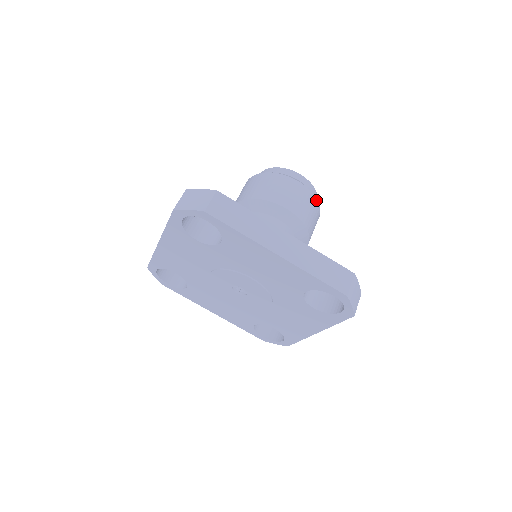
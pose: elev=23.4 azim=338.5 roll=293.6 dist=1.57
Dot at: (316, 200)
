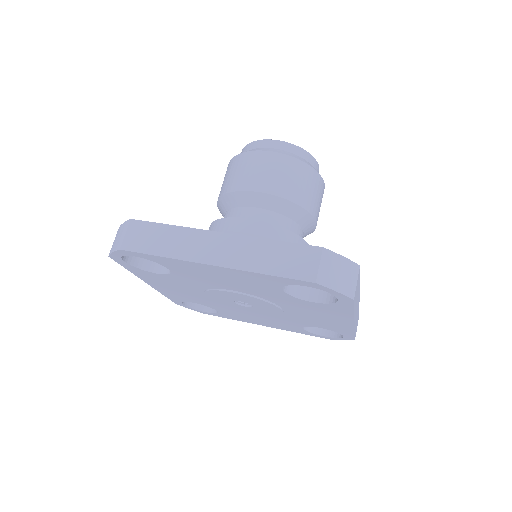
Dot at: occluded
